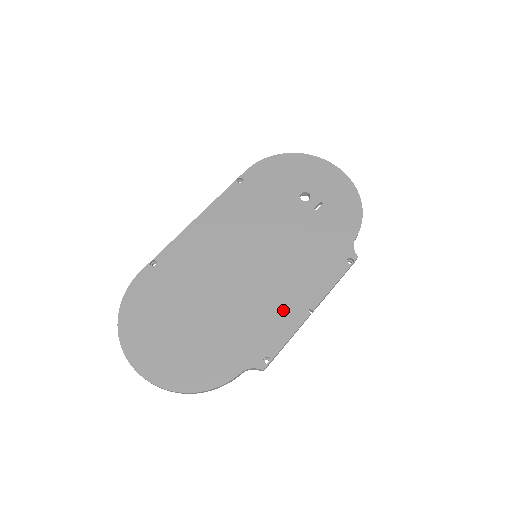
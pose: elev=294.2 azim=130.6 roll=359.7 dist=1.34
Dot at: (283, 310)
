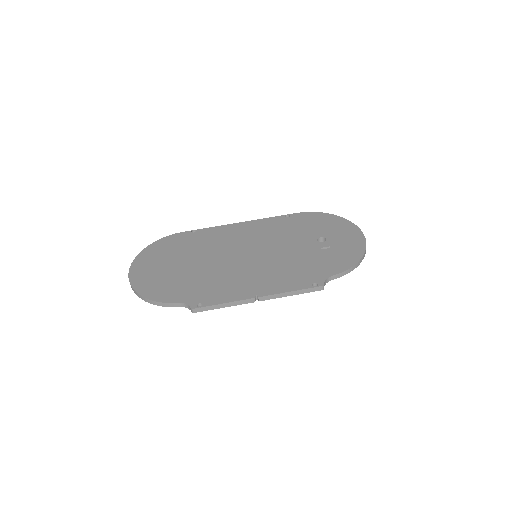
Dot at: (239, 287)
